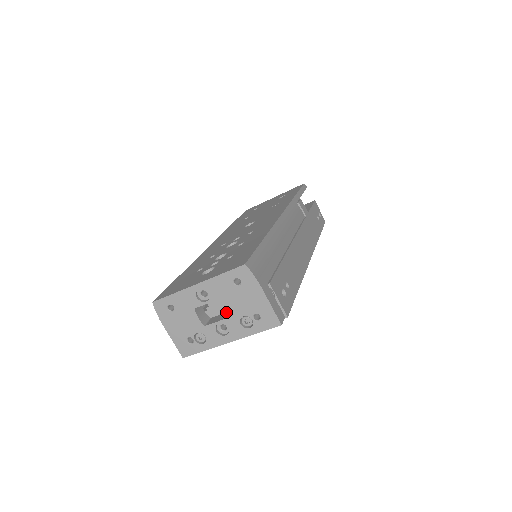
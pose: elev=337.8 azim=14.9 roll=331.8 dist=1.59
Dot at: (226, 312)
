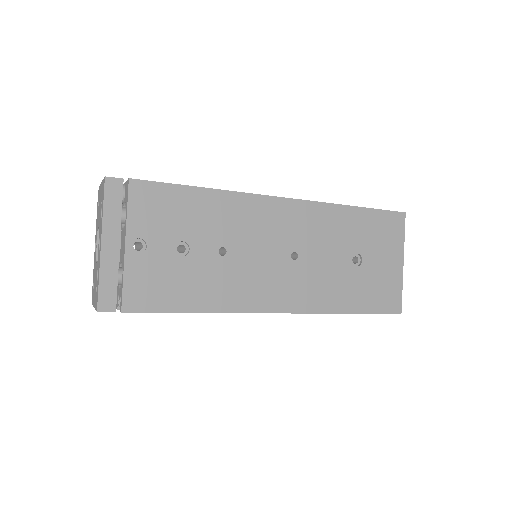
Dot at: occluded
